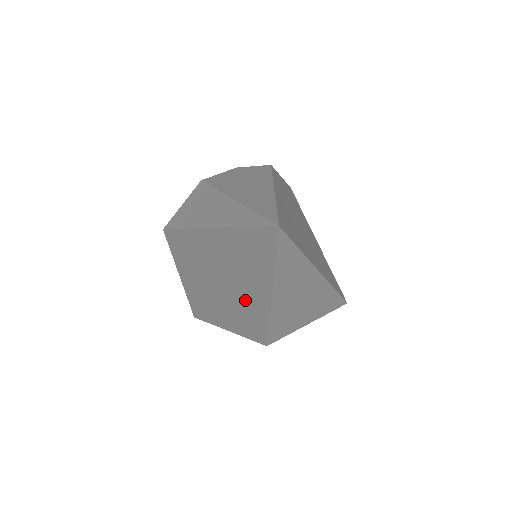
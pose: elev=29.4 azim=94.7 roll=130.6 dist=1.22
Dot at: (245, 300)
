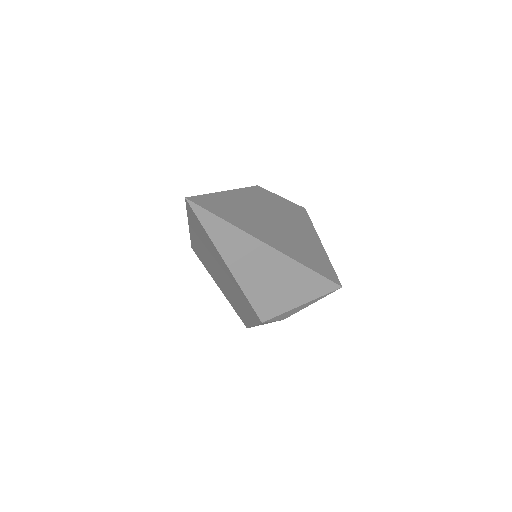
Dot at: (230, 281)
